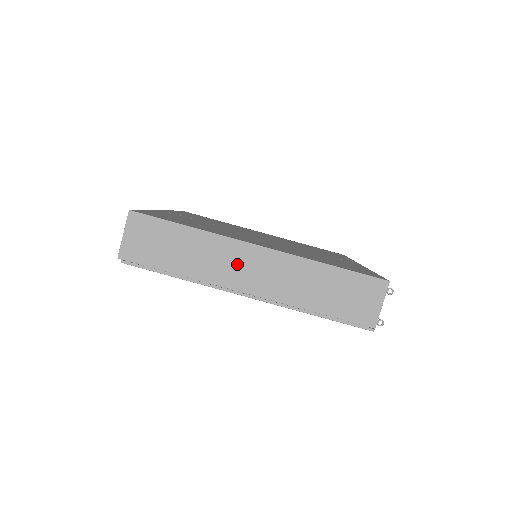
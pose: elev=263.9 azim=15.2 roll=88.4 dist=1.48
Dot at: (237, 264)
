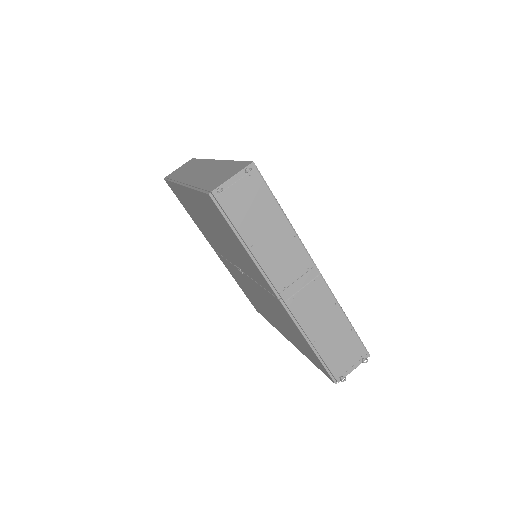
Dot at: (197, 170)
